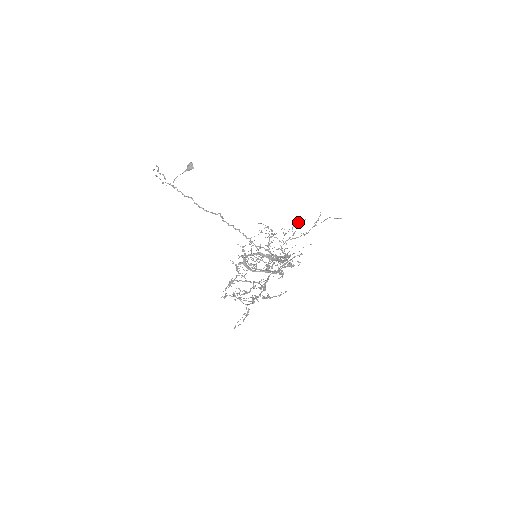
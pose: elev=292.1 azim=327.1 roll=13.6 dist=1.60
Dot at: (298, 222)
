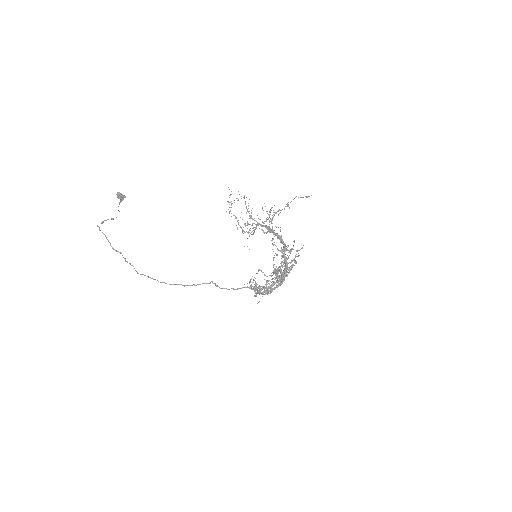
Dot at: occluded
